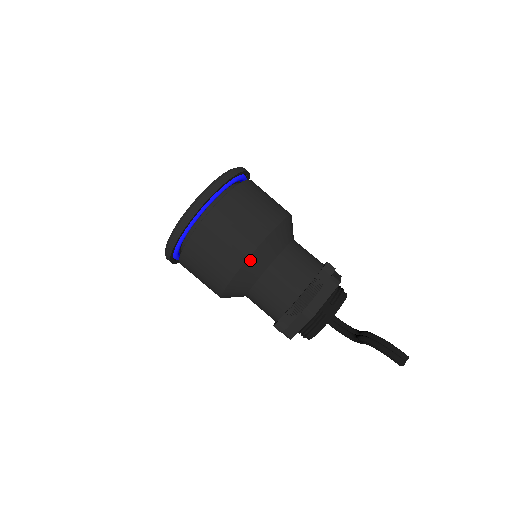
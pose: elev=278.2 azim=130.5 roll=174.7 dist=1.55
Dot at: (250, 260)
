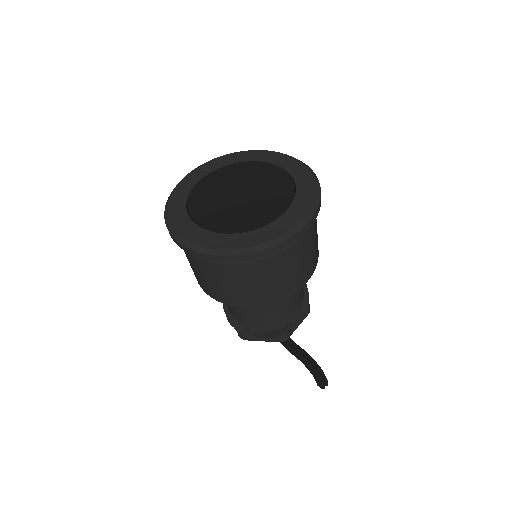
Dot at: occluded
